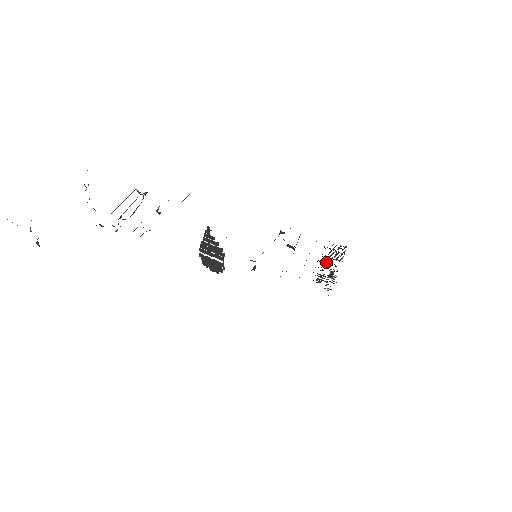
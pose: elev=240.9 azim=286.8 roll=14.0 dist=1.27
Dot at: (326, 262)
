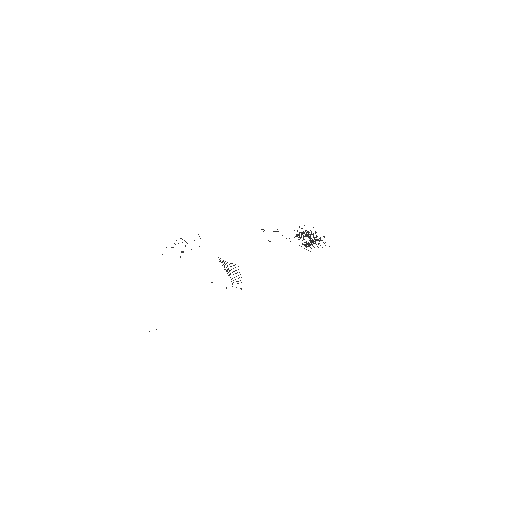
Dot at: occluded
